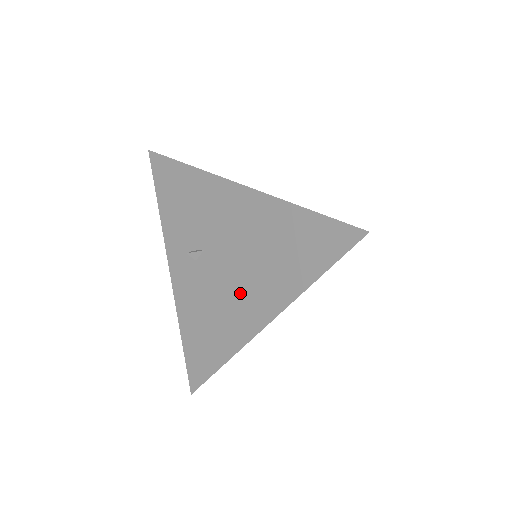
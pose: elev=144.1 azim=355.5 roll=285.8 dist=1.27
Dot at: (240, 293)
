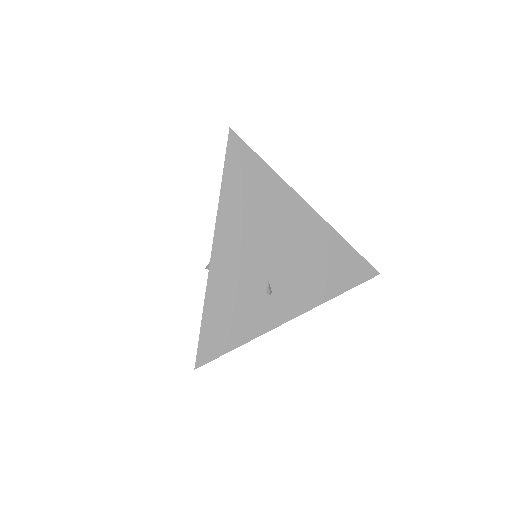
Dot at: occluded
